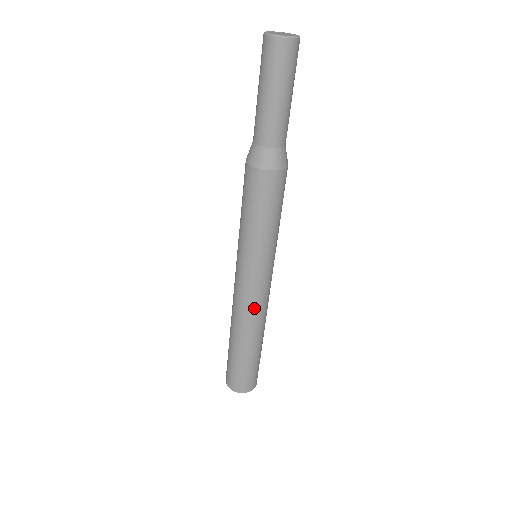
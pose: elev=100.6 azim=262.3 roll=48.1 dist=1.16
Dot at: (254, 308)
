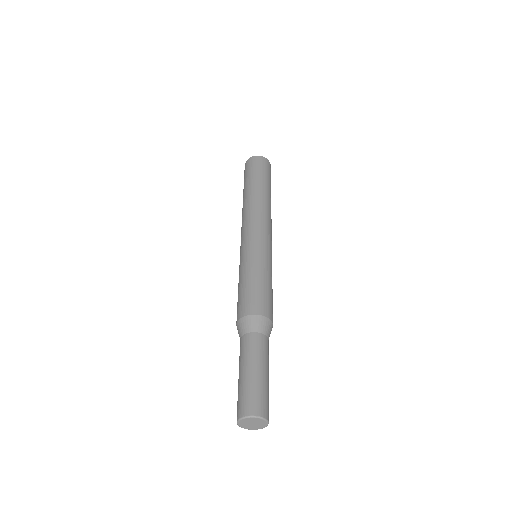
Dot at: occluded
